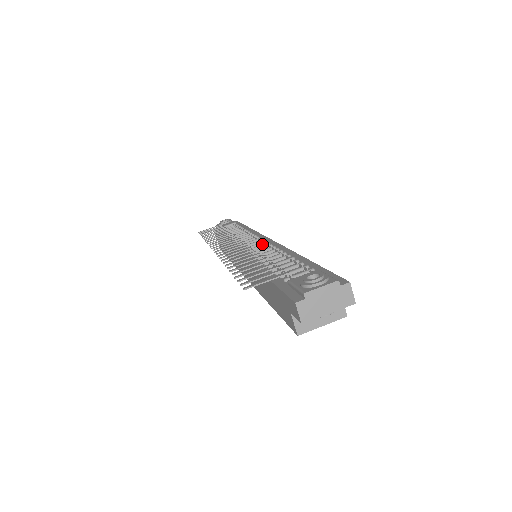
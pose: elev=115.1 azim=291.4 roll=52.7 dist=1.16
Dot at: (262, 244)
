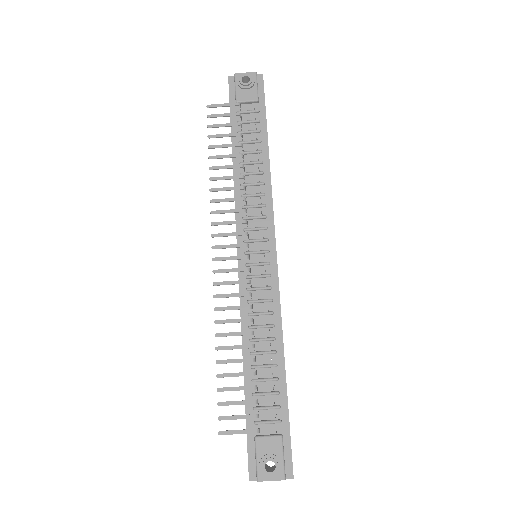
Dot at: (263, 275)
